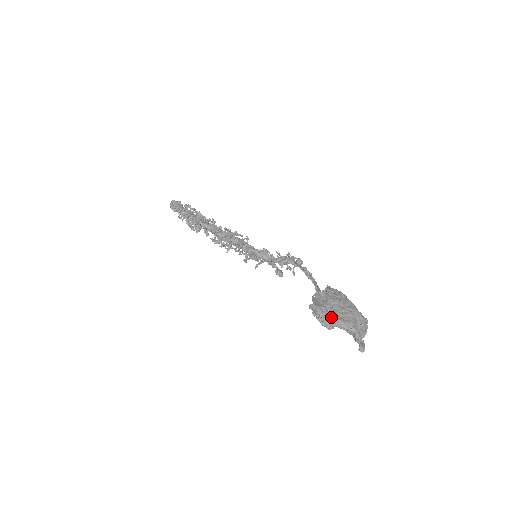
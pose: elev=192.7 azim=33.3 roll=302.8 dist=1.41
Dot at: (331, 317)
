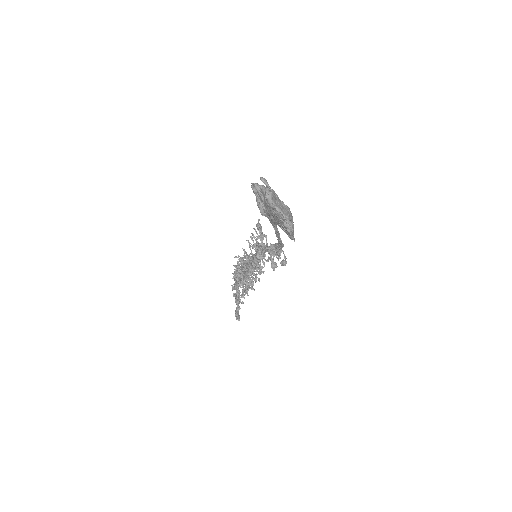
Dot at: occluded
